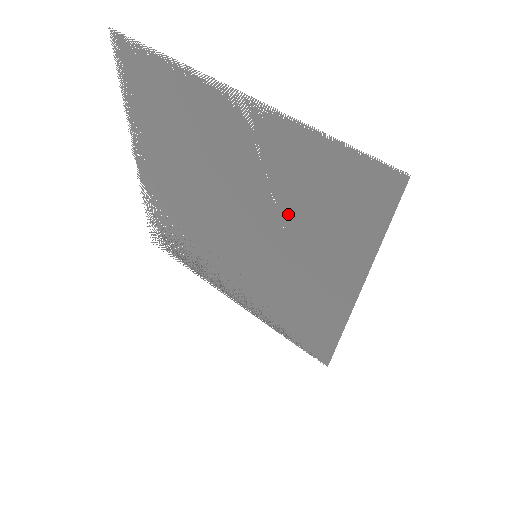
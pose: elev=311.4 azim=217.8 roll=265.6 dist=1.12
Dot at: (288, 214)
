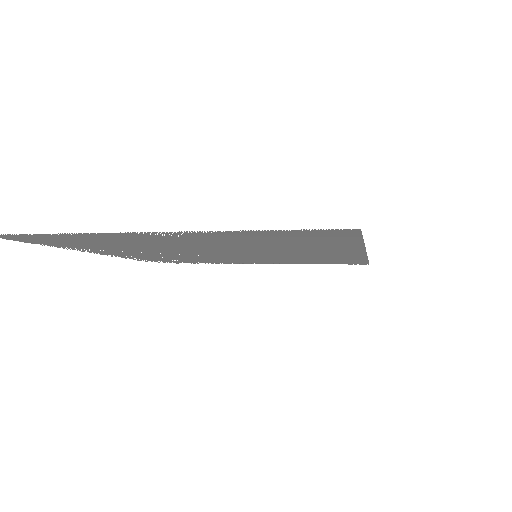
Dot at: (263, 247)
